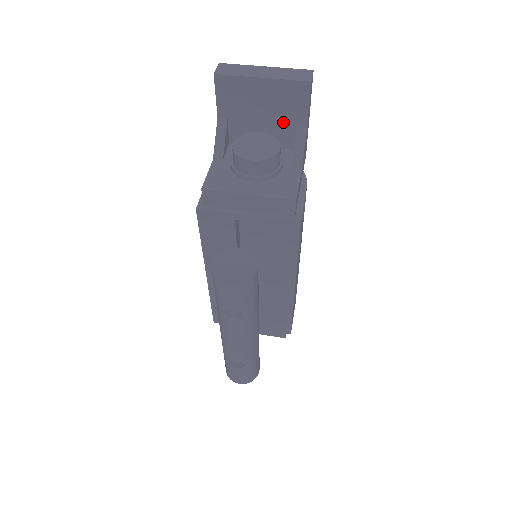
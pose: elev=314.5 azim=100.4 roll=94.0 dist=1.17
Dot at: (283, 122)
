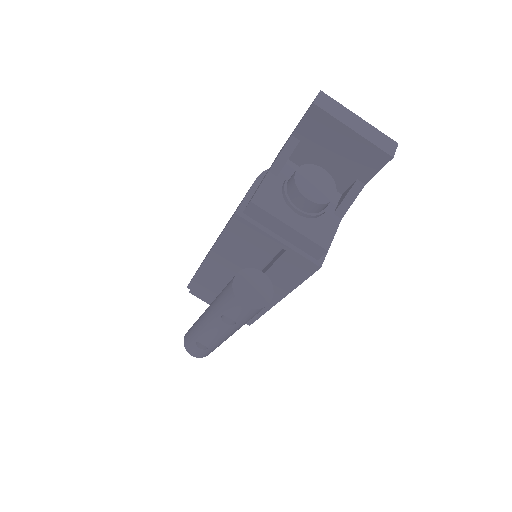
Dot at: (347, 170)
